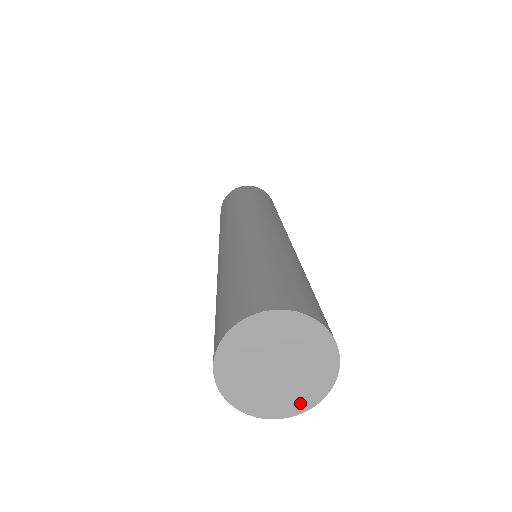
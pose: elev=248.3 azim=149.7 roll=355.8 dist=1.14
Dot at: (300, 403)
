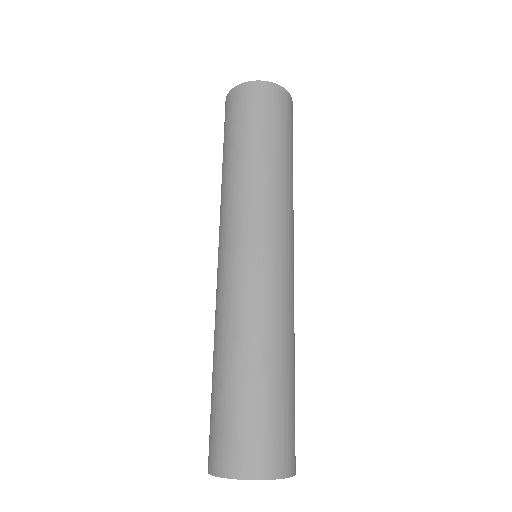
Dot at: occluded
